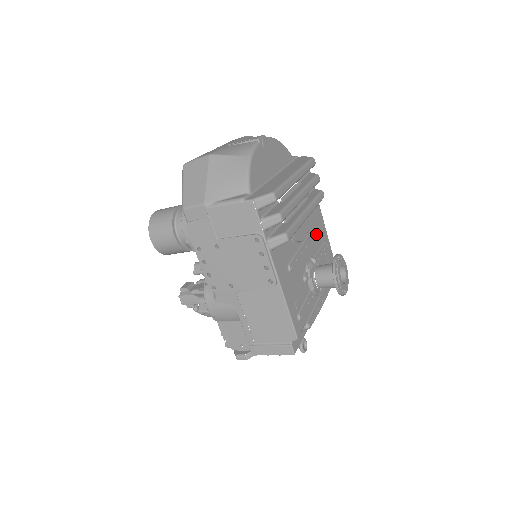
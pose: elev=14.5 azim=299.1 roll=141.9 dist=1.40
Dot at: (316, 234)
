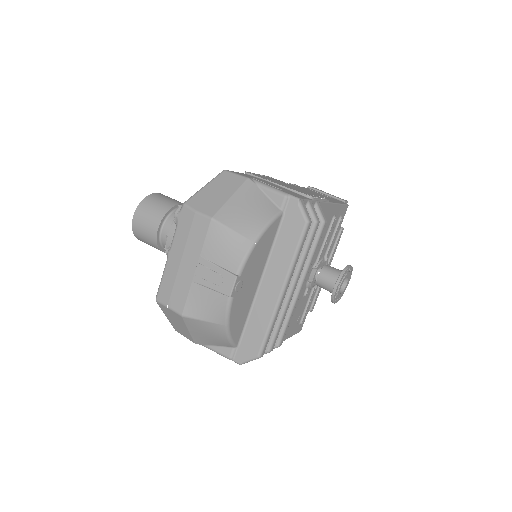
Dot at: occluded
